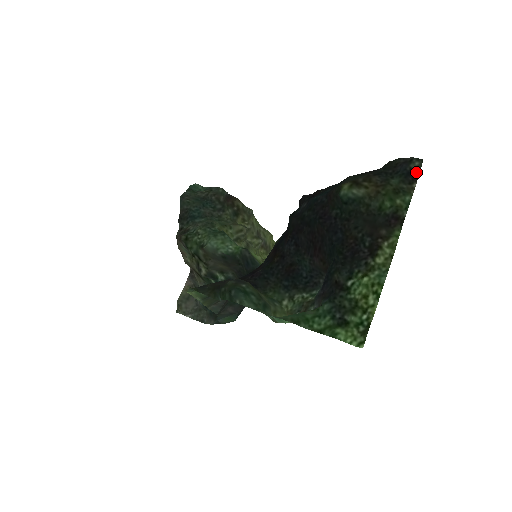
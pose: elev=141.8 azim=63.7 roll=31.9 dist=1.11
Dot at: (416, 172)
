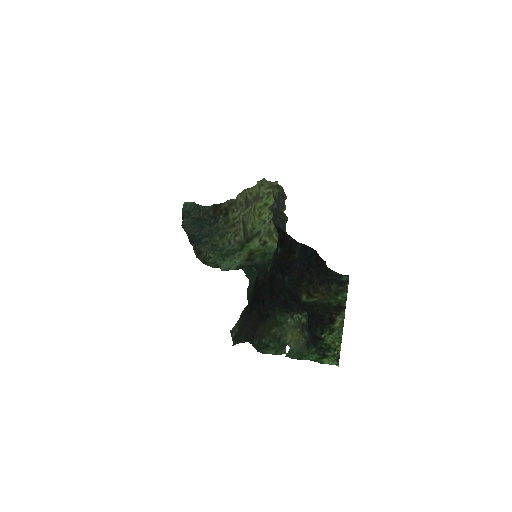
Dot at: (346, 280)
